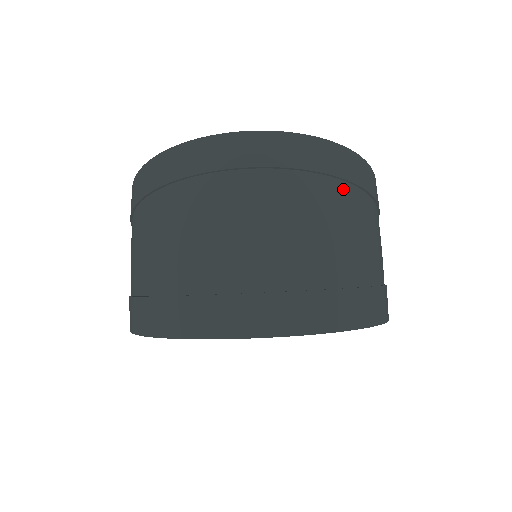
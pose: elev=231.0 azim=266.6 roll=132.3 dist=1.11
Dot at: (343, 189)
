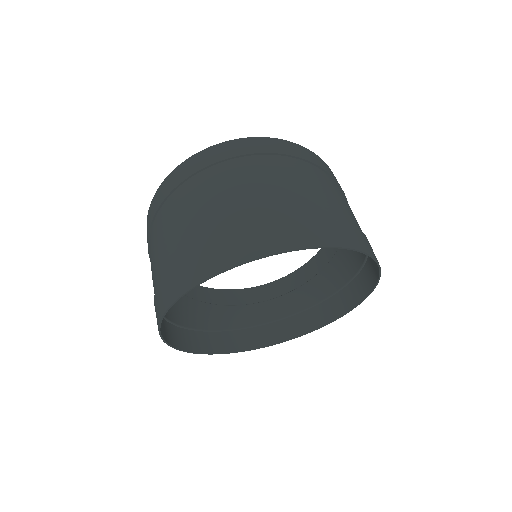
Dot at: (302, 164)
